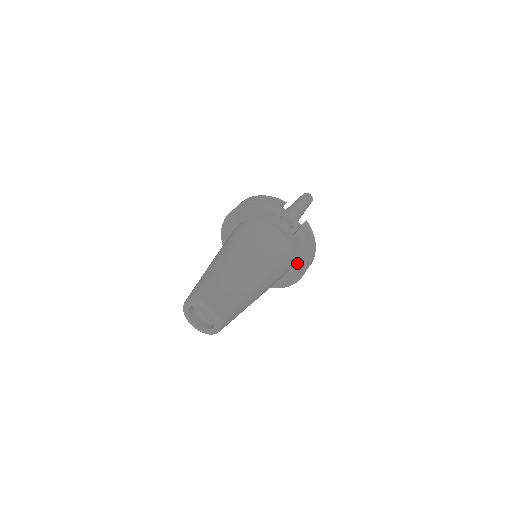
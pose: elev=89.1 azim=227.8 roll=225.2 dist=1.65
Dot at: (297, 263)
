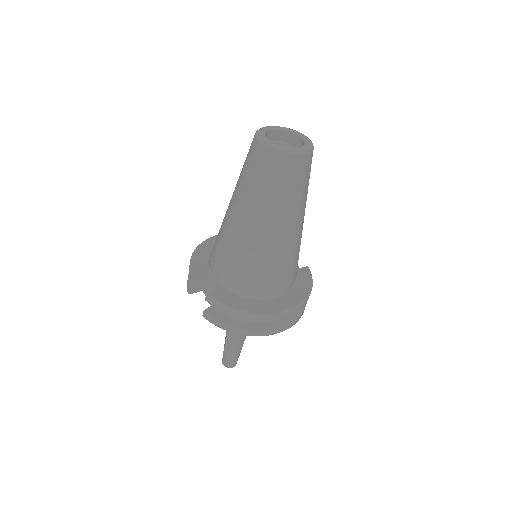
Dot at: (296, 291)
